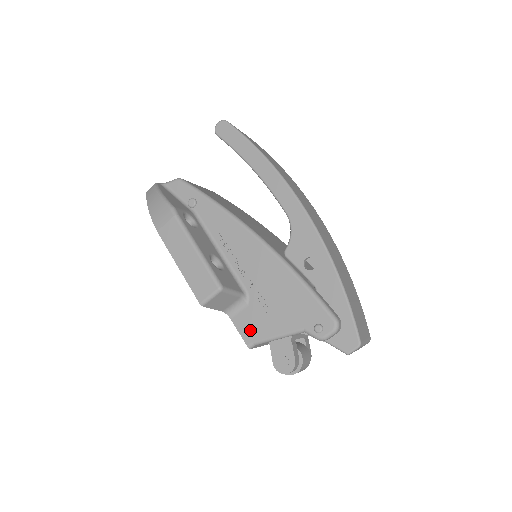
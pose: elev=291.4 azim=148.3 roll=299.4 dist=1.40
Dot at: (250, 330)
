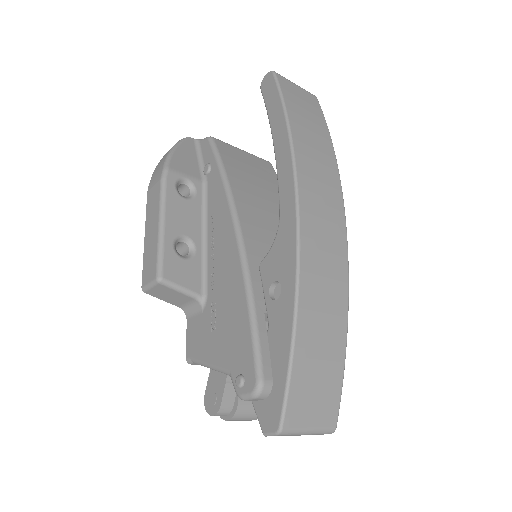
Dot at: (194, 342)
